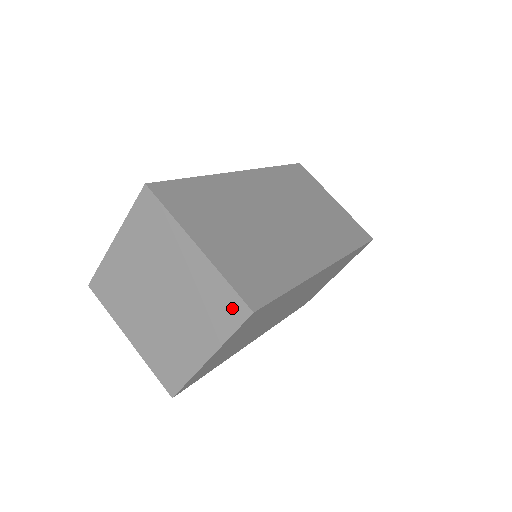
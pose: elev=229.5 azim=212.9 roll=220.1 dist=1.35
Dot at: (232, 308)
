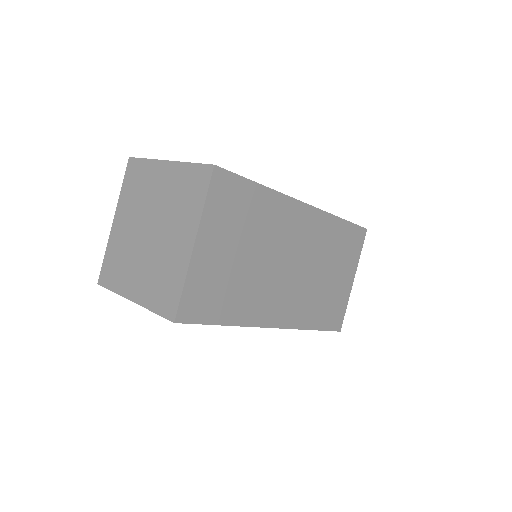
Dot at: (200, 179)
